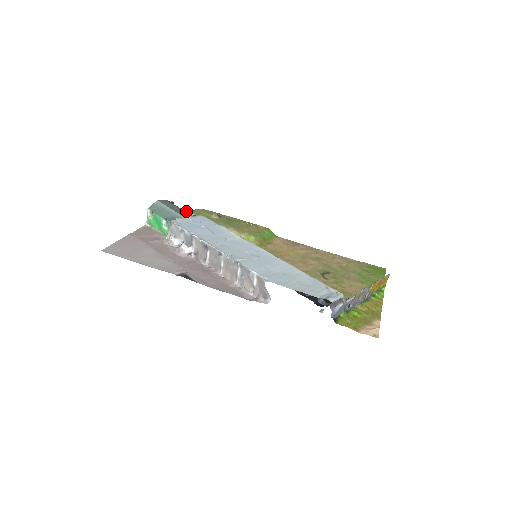
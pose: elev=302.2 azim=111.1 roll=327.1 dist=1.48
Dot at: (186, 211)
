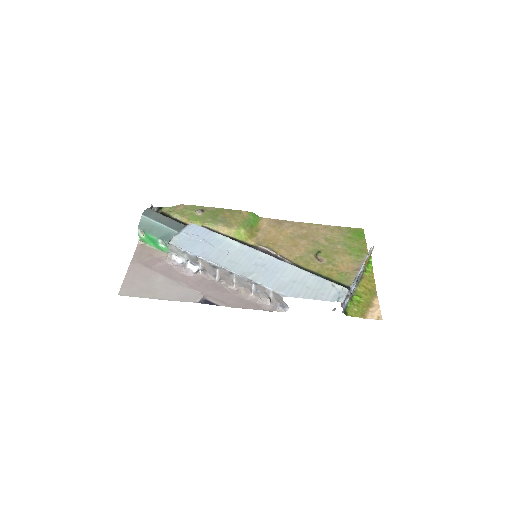
Dot at: (167, 210)
